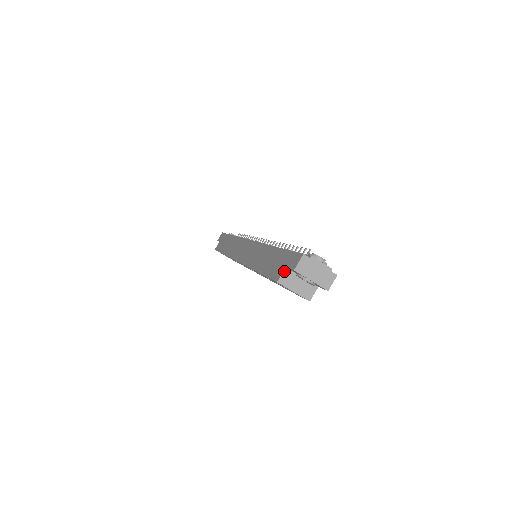
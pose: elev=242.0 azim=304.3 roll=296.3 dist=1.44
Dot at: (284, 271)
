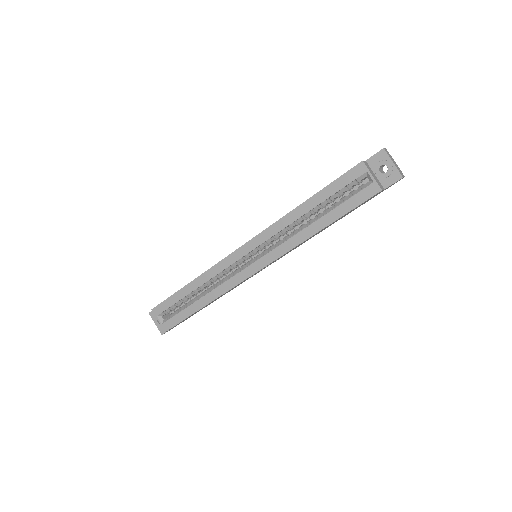
Dot at: (365, 161)
